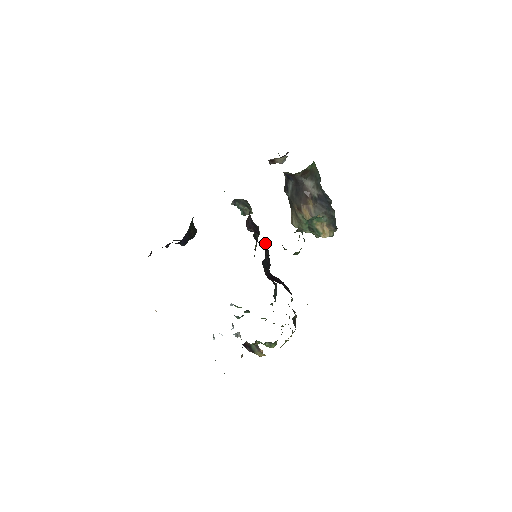
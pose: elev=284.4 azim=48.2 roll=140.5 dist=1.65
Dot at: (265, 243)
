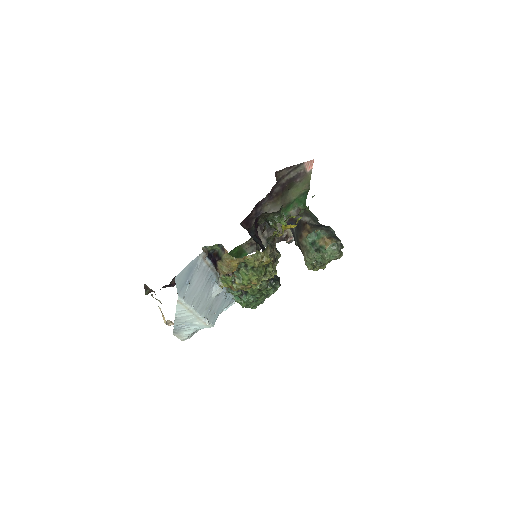
Dot at: (260, 239)
